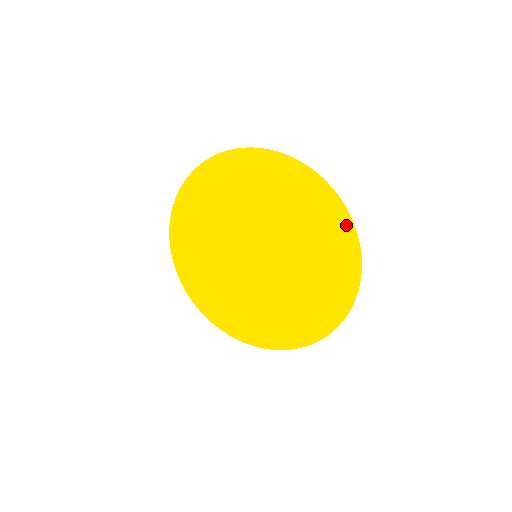
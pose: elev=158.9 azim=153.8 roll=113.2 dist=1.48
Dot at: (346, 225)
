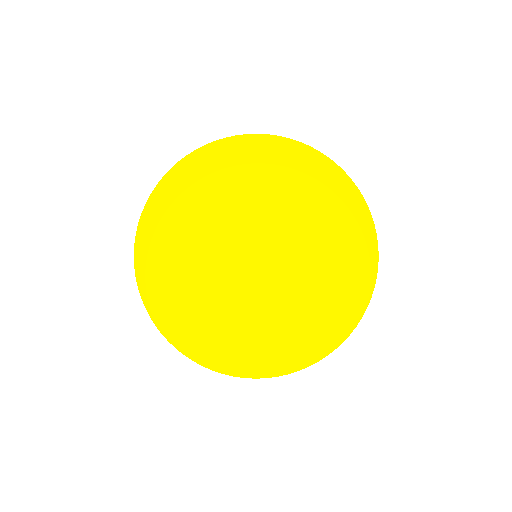
Dot at: (360, 209)
